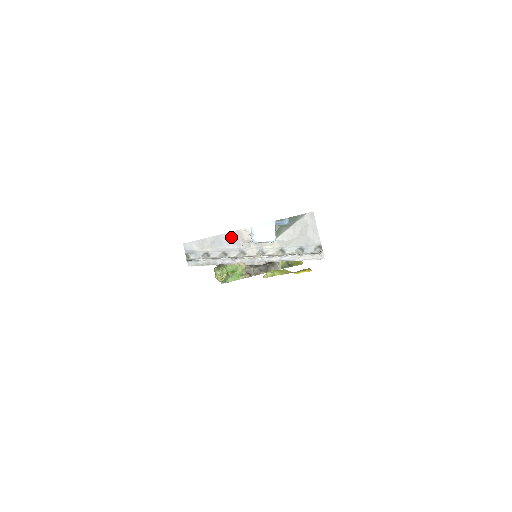
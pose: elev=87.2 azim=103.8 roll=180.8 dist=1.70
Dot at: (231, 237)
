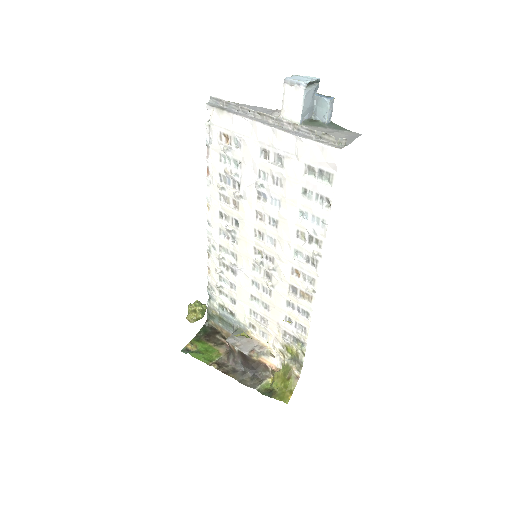
Dot at: (265, 110)
